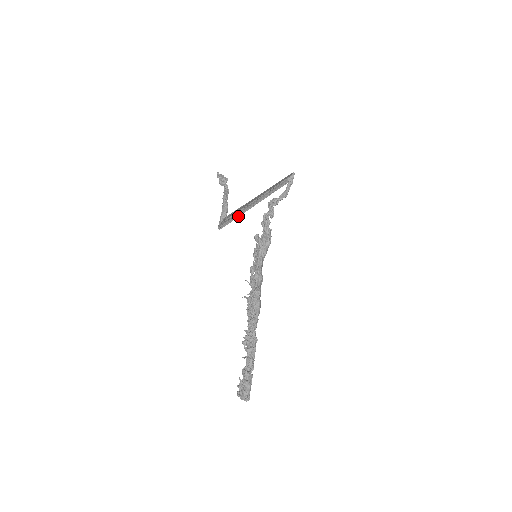
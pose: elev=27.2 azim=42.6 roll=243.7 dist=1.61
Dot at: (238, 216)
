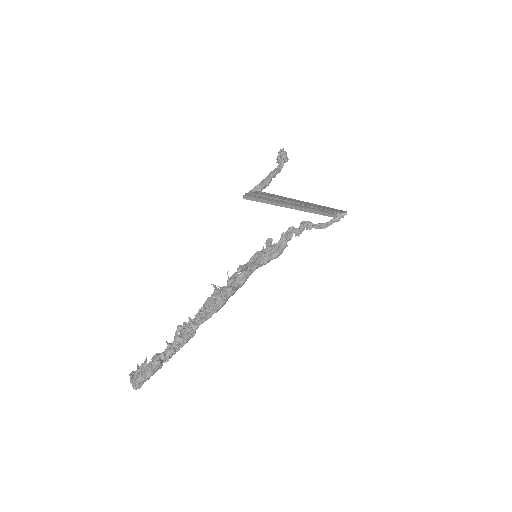
Dot at: (270, 203)
